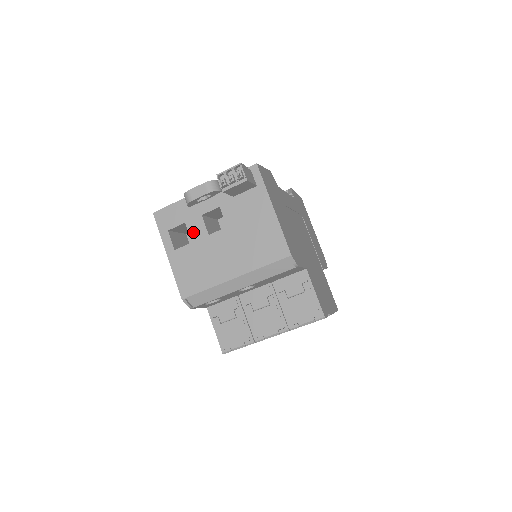
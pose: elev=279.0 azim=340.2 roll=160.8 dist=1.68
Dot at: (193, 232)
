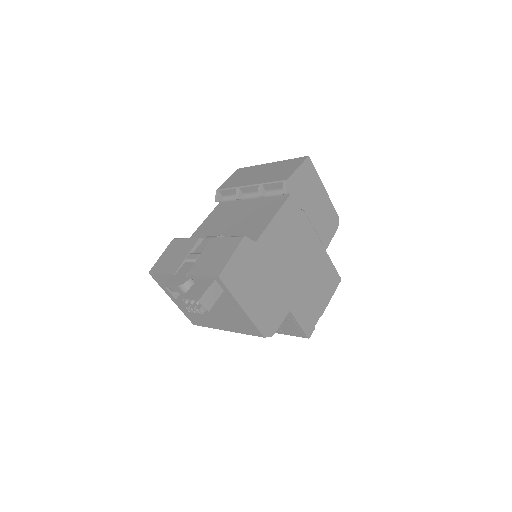
Dot at: occluded
